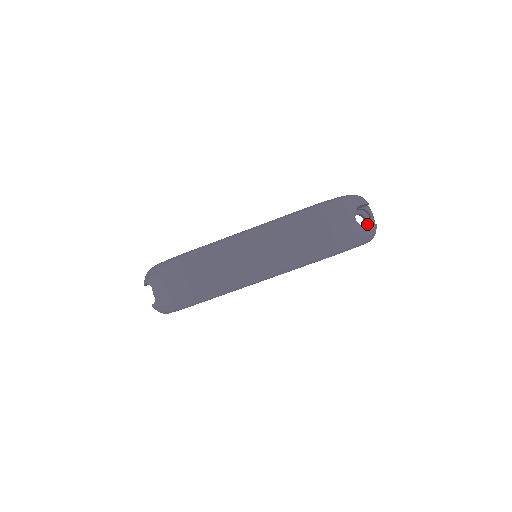
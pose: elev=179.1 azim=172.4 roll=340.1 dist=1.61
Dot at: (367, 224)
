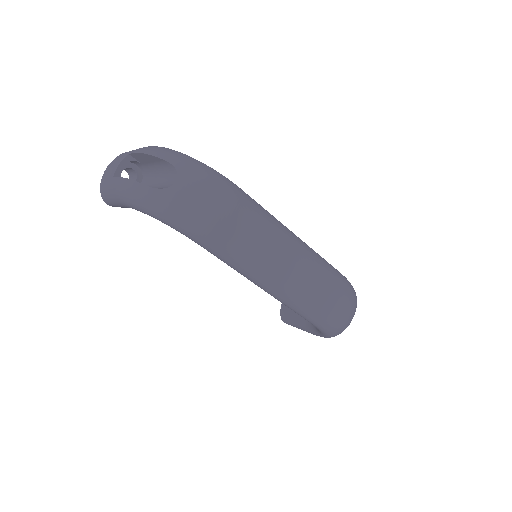
Dot at: occluded
